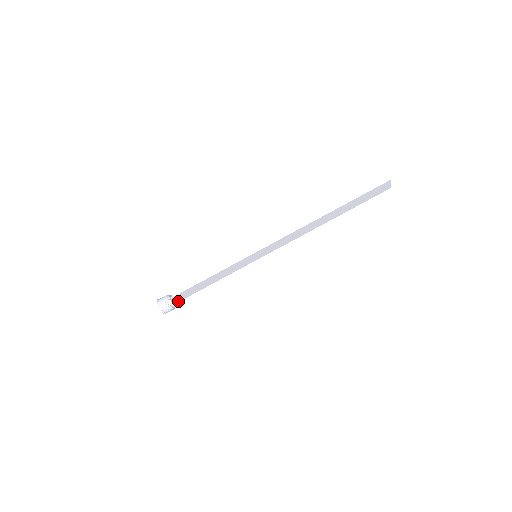
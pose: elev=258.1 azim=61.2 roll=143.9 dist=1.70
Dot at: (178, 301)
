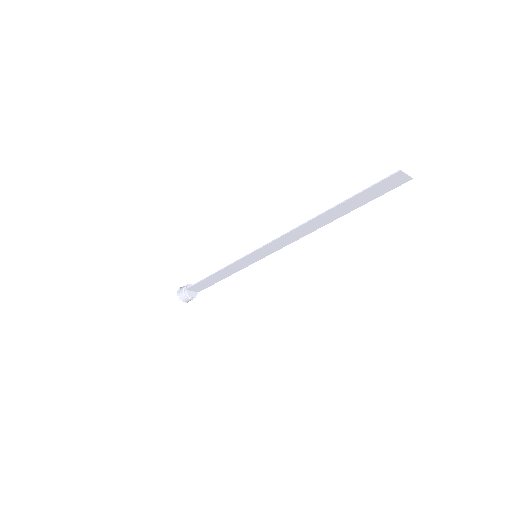
Dot at: (199, 291)
